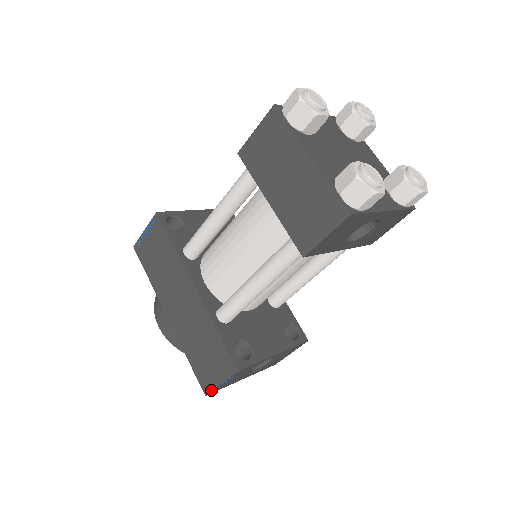
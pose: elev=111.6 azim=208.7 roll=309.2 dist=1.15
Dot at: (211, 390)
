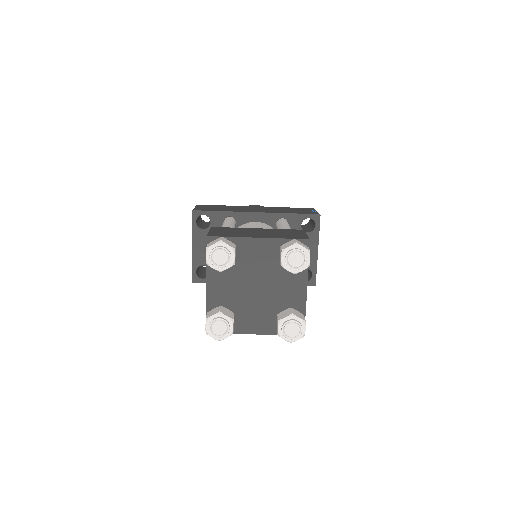
Dot at: occluded
